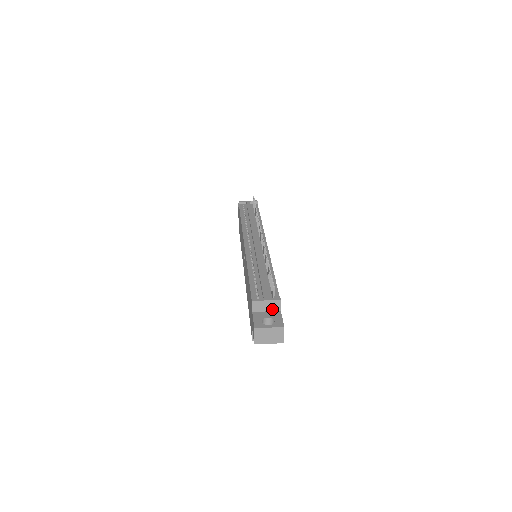
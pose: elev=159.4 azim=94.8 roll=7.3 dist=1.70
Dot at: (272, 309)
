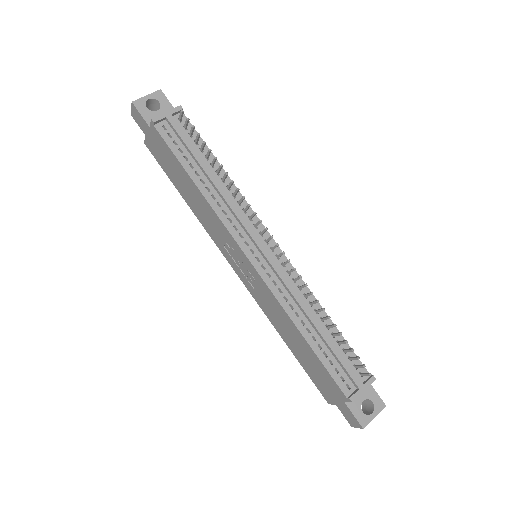
Dot at: occluded
